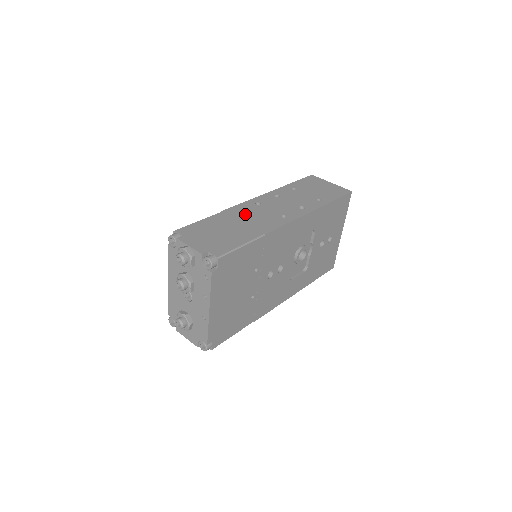
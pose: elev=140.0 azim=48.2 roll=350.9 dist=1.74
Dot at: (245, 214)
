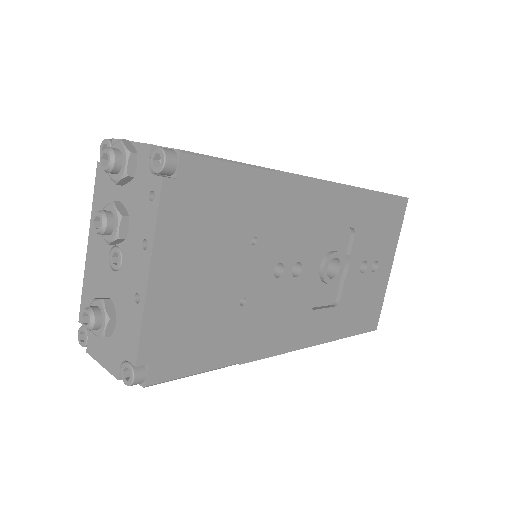
Dot at: occluded
